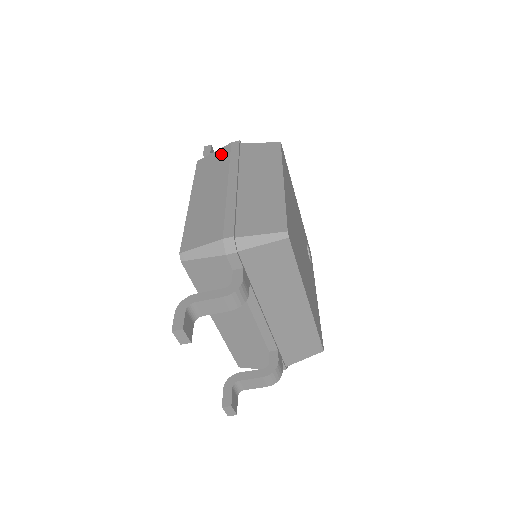
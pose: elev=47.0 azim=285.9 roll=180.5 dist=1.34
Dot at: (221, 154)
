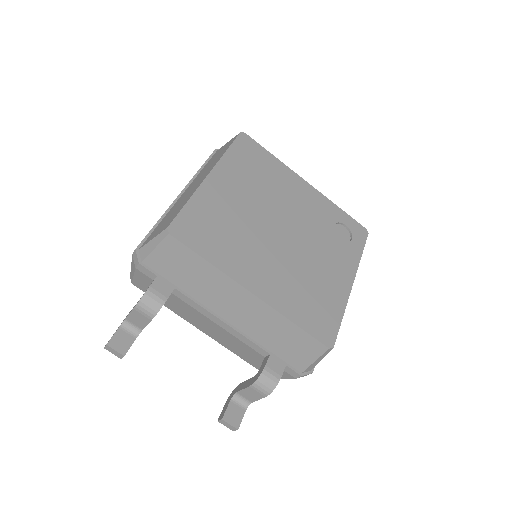
Dot at: occluded
